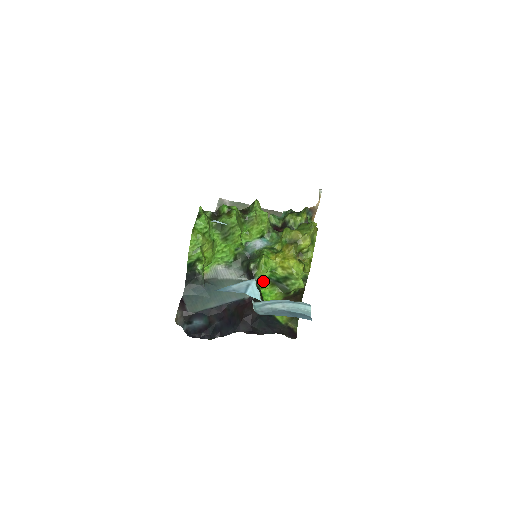
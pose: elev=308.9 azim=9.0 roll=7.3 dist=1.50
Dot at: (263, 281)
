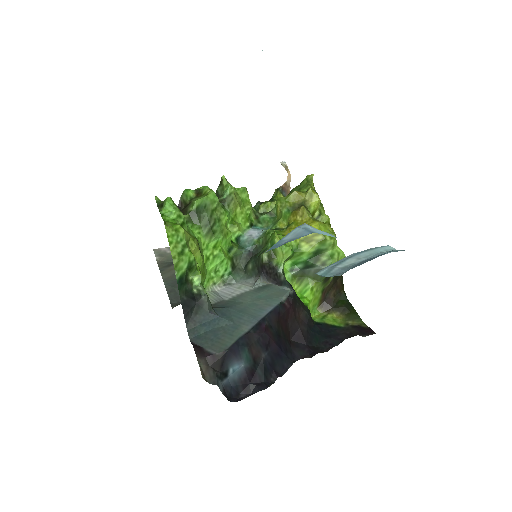
Dot at: (286, 278)
